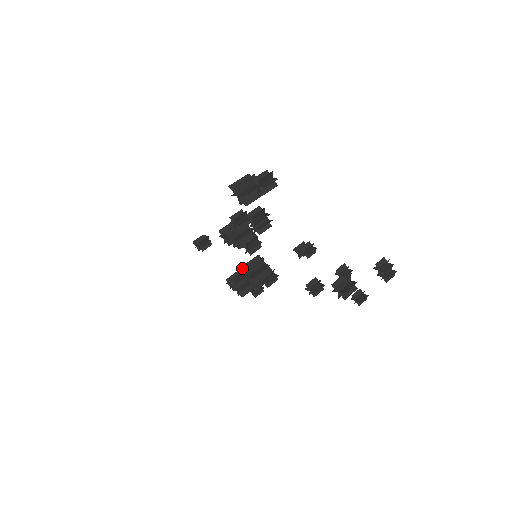
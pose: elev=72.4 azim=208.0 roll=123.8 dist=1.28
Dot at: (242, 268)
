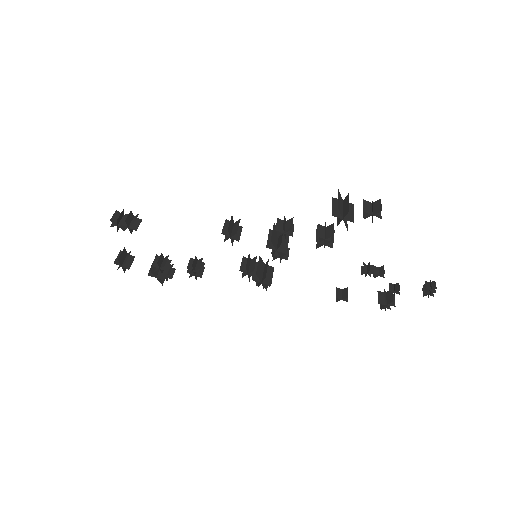
Dot at: (257, 274)
